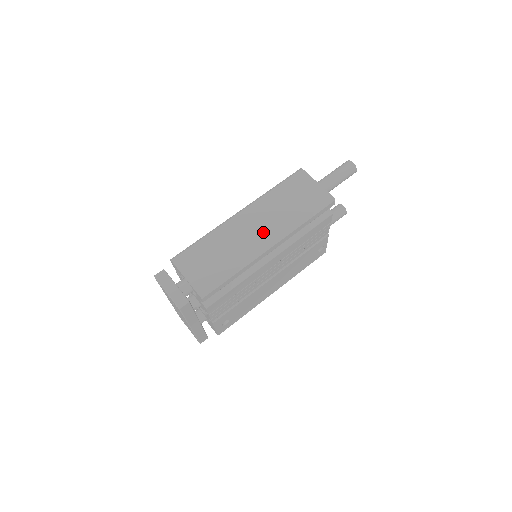
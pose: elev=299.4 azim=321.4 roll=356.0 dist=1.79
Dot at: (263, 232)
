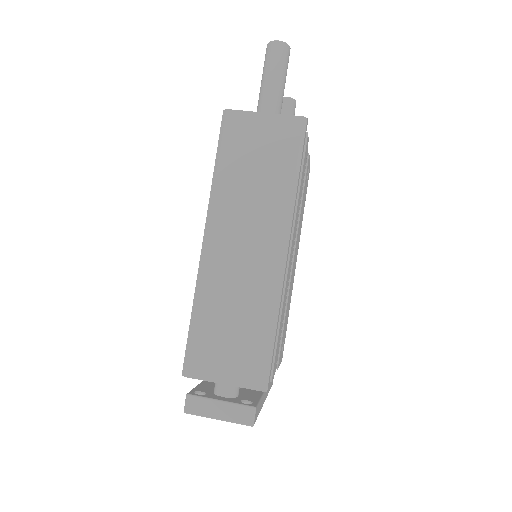
Dot at: (260, 243)
